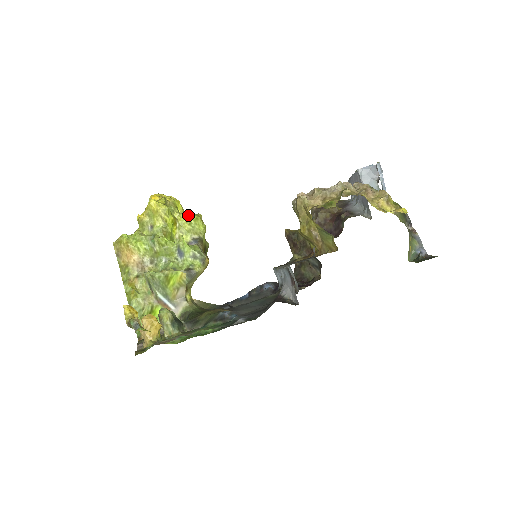
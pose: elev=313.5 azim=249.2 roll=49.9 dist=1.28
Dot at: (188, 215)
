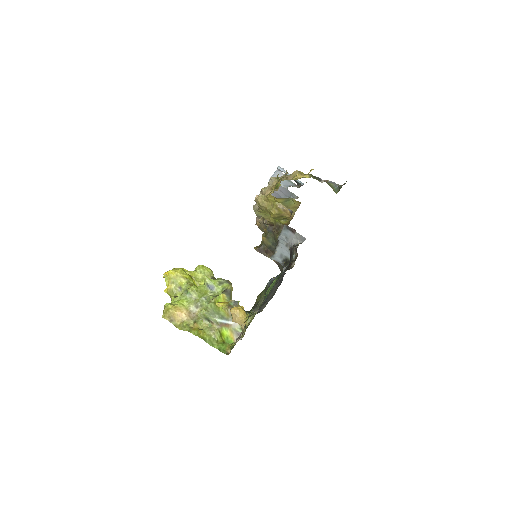
Dot at: (195, 269)
